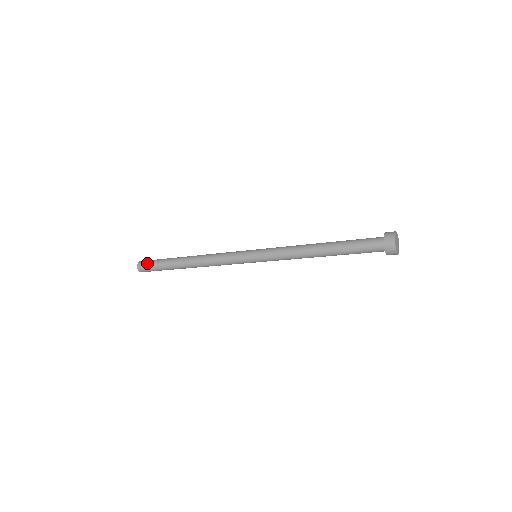
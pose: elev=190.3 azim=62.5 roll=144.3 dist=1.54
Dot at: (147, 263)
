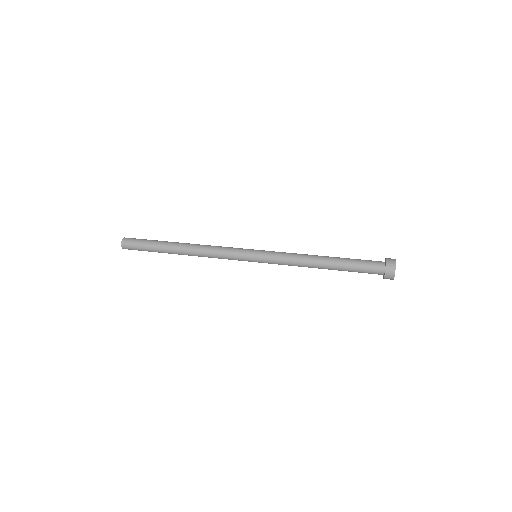
Dot at: occluded
